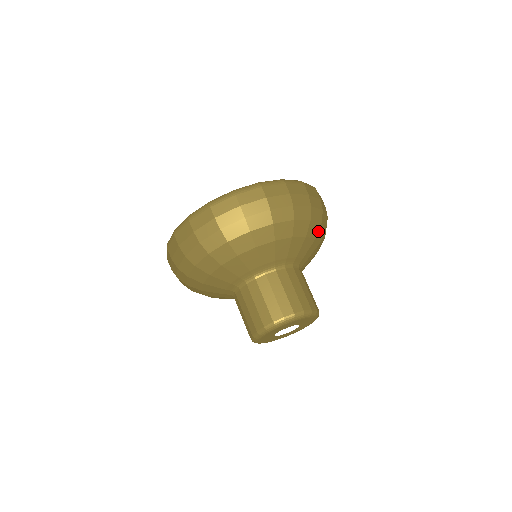
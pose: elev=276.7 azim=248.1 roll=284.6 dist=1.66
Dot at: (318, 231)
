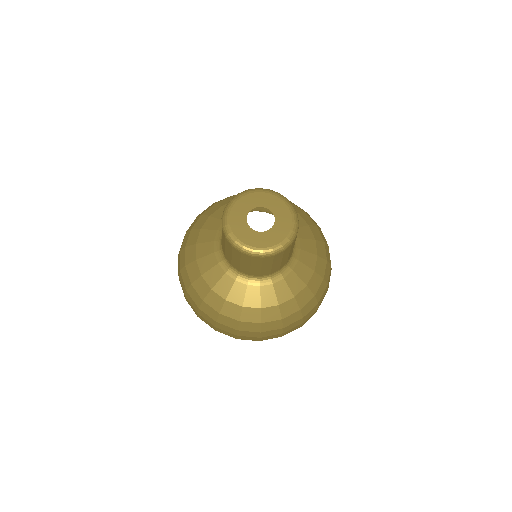
Dot at: (313, 226)
